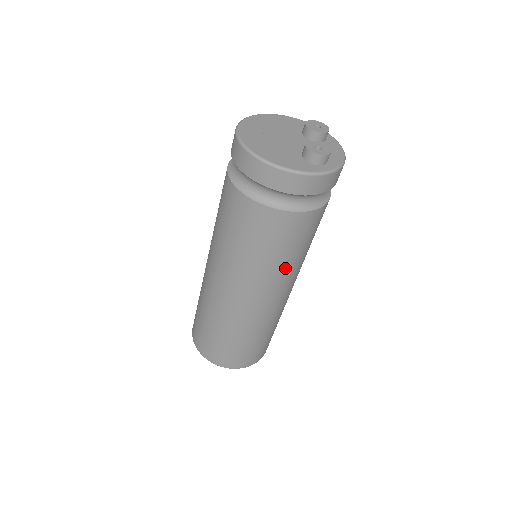
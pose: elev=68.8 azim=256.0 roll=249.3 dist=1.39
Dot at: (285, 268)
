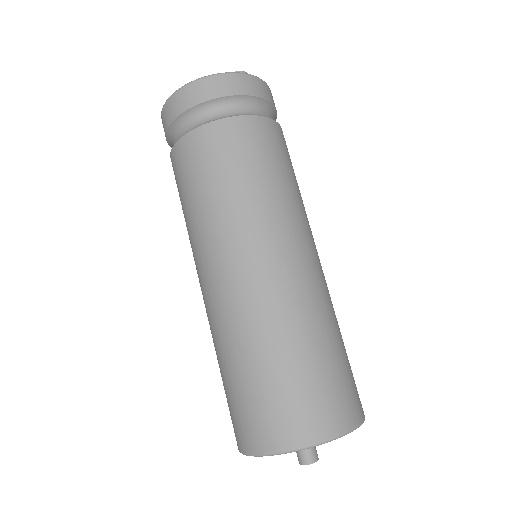
Dot at: (282, 199)
